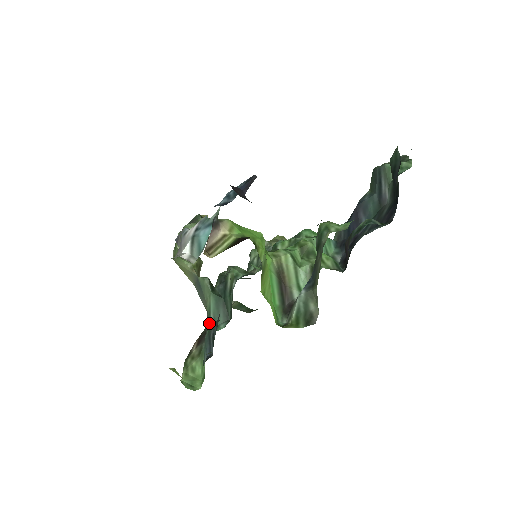
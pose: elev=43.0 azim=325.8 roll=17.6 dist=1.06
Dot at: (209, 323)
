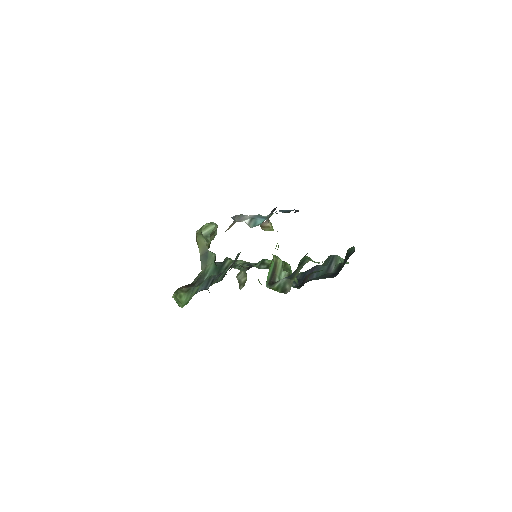
Dot at: (204, 278)
